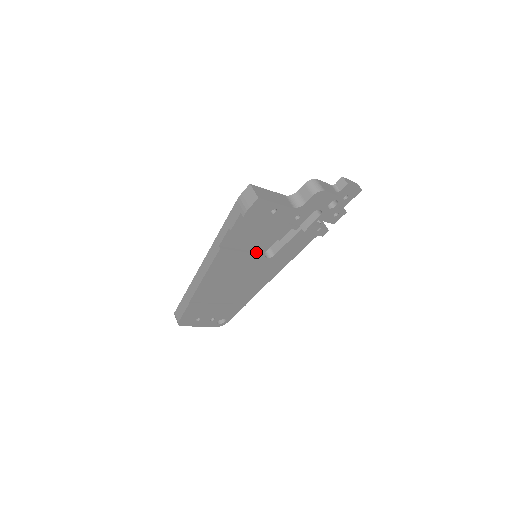
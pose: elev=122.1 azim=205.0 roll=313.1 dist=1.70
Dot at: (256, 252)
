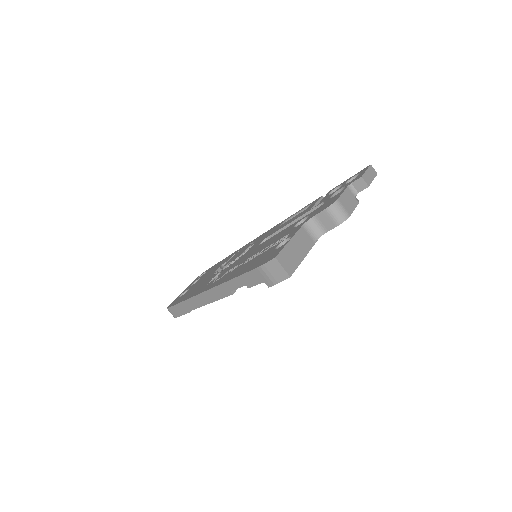
Dot at: occluded
